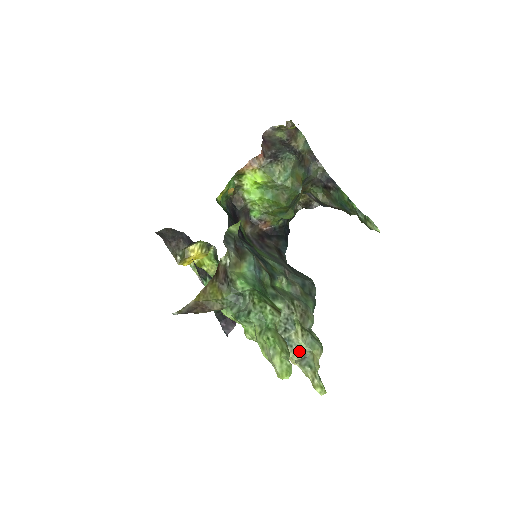
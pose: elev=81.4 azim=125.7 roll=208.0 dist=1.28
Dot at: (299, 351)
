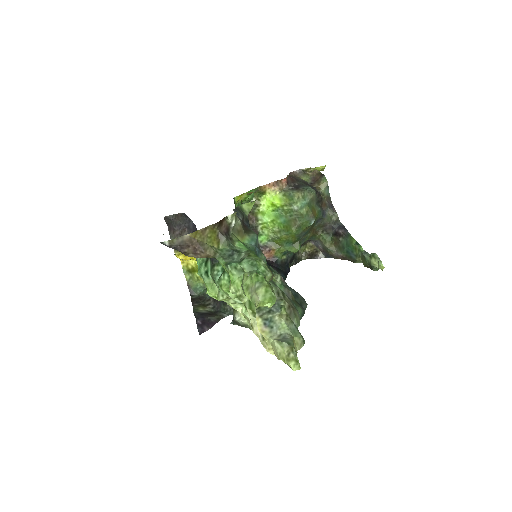
Dot at: (279, 333)
